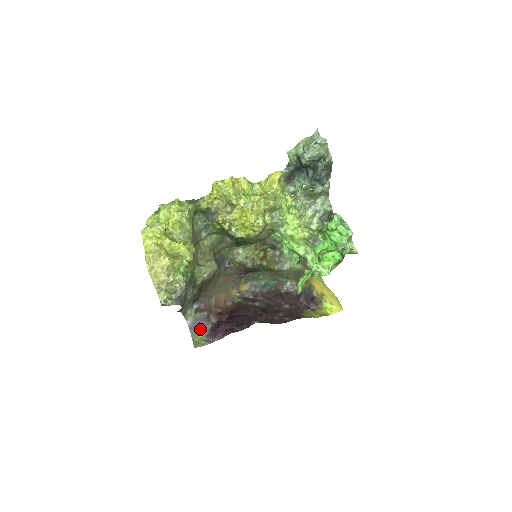
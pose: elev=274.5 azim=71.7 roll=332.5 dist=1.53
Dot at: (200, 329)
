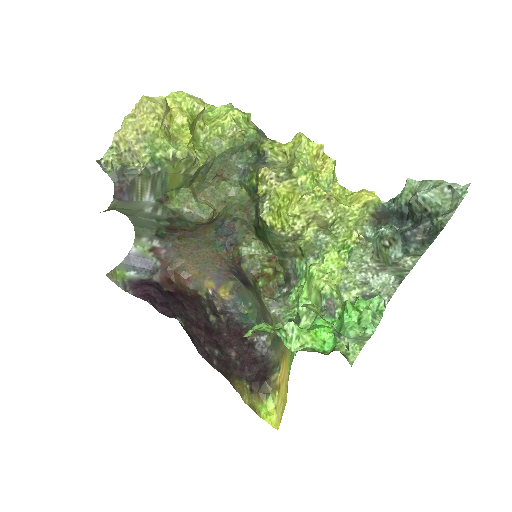
Dot at: (135, 269)
